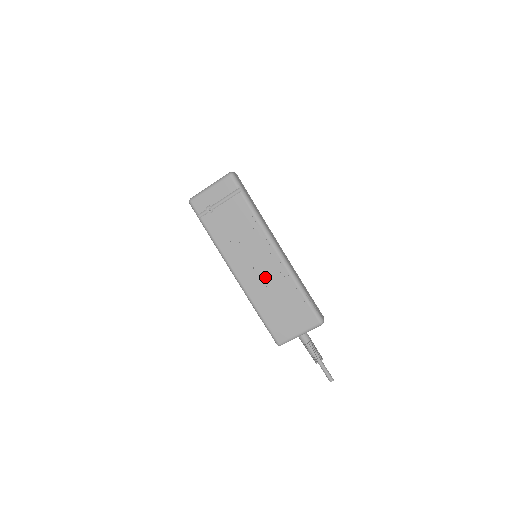
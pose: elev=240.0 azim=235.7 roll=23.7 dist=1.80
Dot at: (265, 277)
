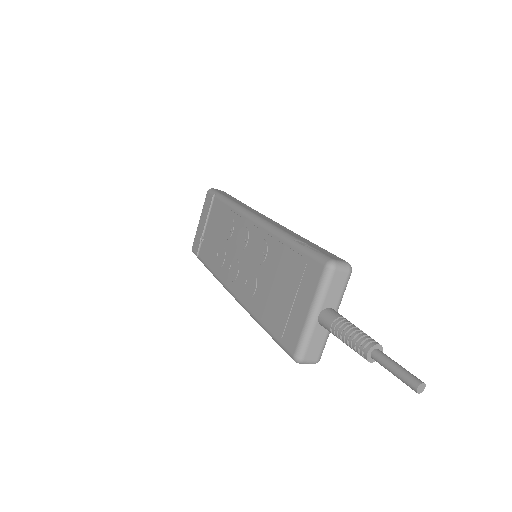
Dot at: (250, 262)
